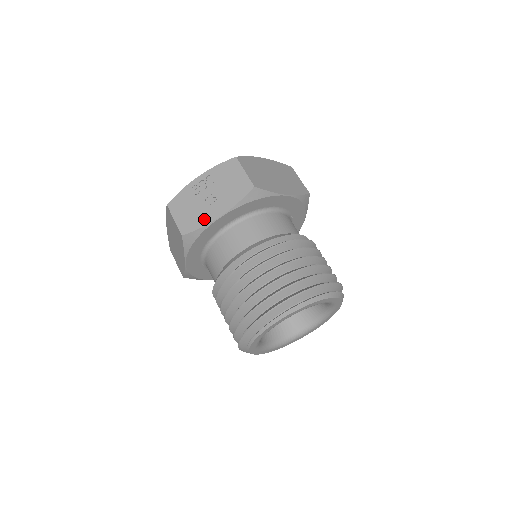
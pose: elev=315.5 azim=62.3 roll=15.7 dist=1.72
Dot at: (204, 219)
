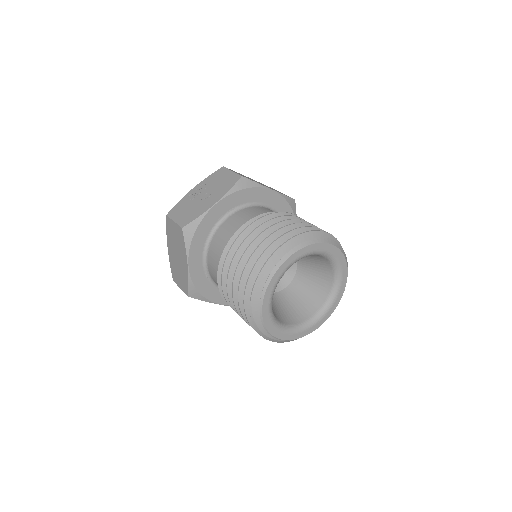
Dot at: (201, 210)
